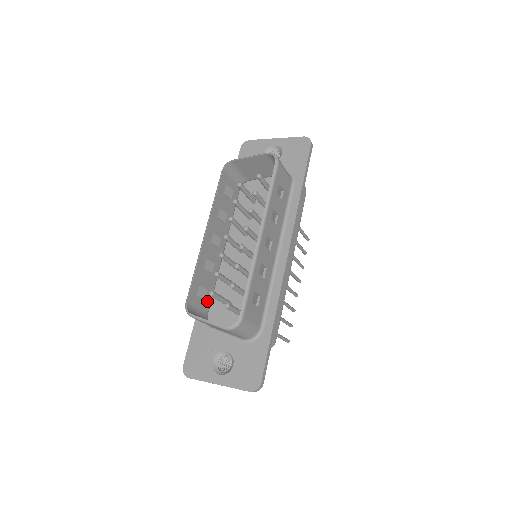
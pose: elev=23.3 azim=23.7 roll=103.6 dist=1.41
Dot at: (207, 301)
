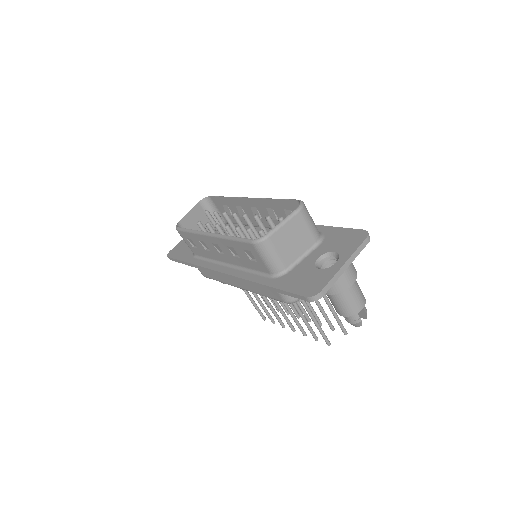
Dot at: (262, 266)
